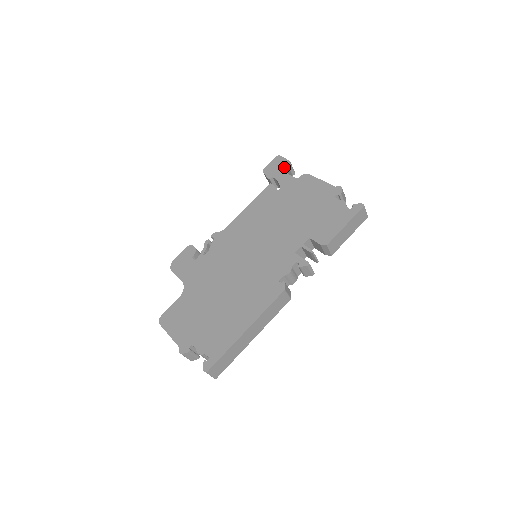
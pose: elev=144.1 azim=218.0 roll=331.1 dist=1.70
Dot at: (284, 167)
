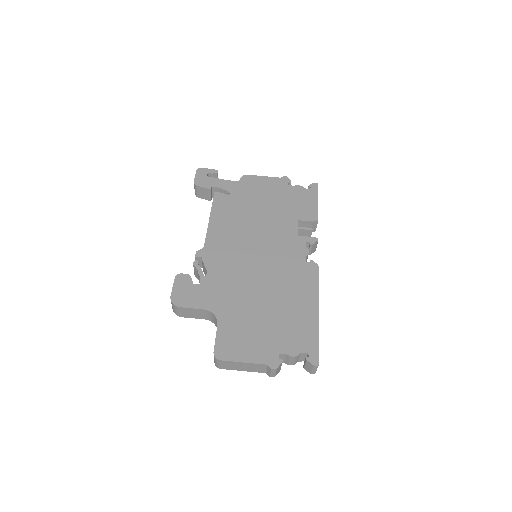
Dot at: occluded
